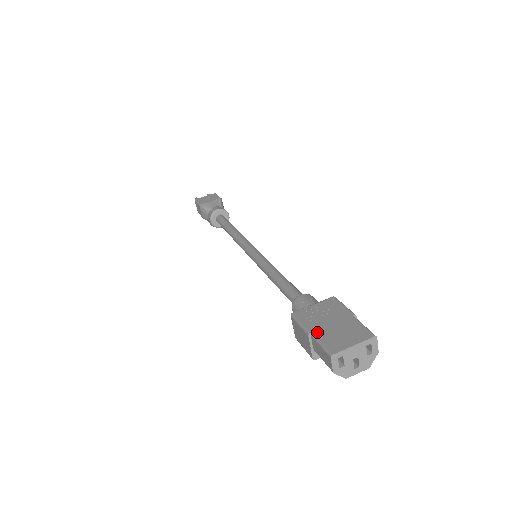
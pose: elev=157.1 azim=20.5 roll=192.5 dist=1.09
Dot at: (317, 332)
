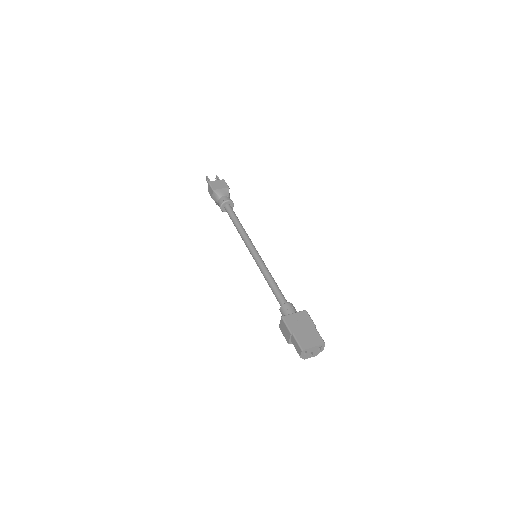
Dot at: (296, 334)
